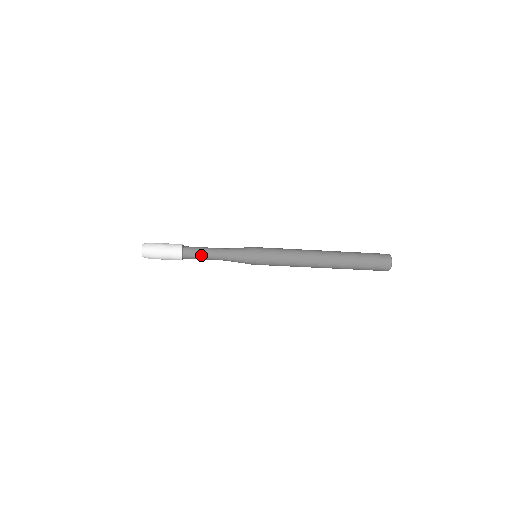
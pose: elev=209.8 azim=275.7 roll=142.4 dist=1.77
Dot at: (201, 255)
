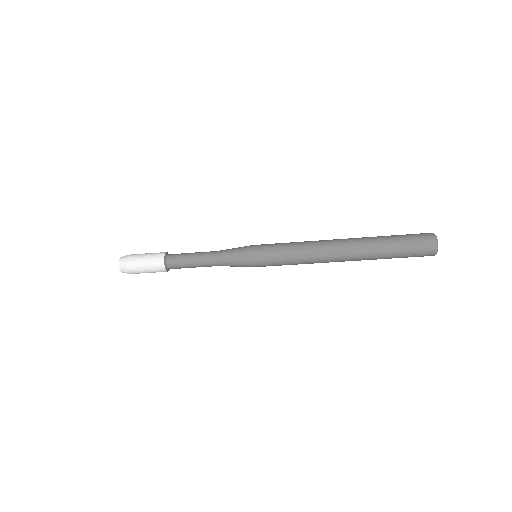
Dot at: (188, 263)
